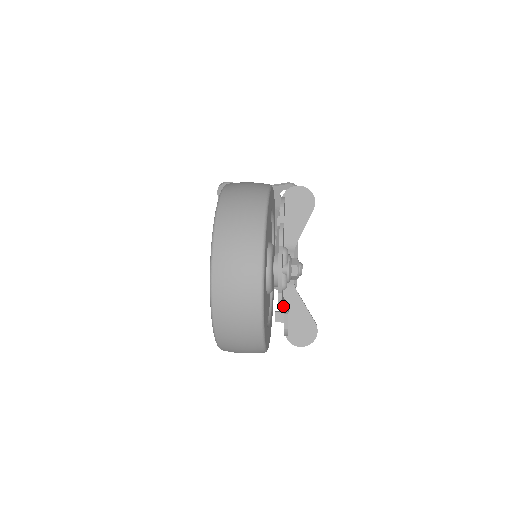
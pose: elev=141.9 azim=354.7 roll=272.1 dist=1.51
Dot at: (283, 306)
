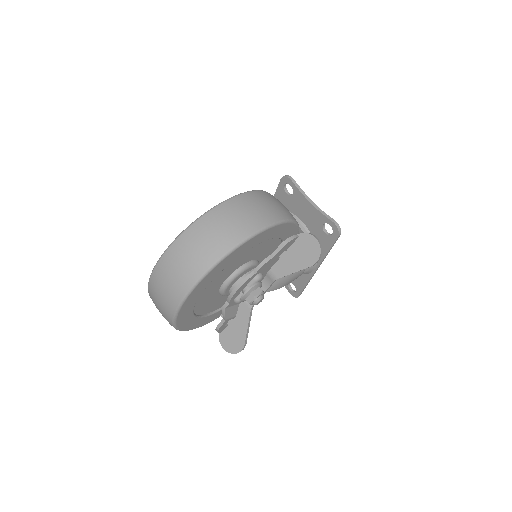
Dot at: (224, 313)
